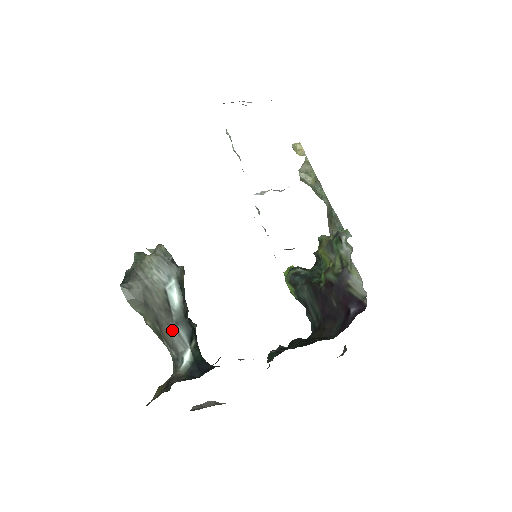
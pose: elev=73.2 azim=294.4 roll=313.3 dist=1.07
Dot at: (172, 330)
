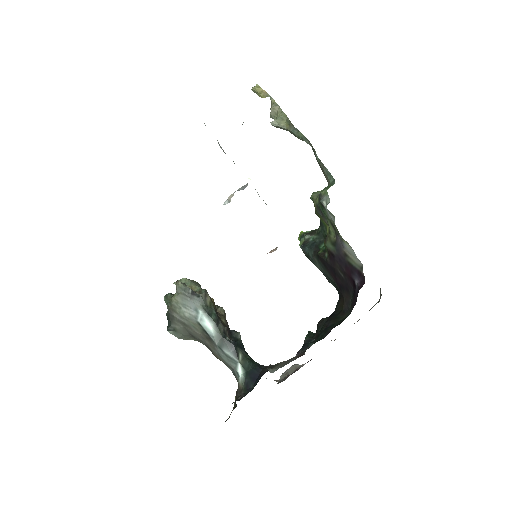
Dot at: (219, 353)
